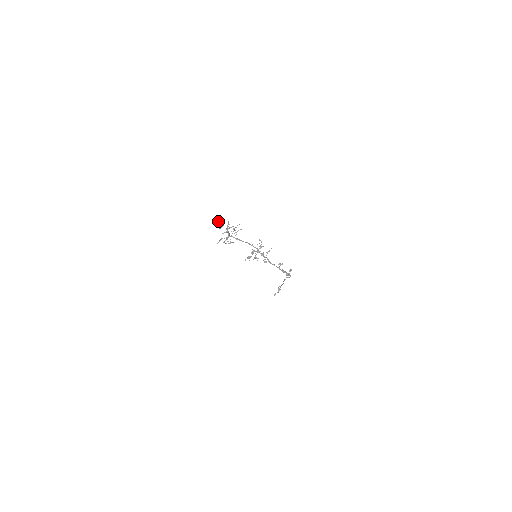
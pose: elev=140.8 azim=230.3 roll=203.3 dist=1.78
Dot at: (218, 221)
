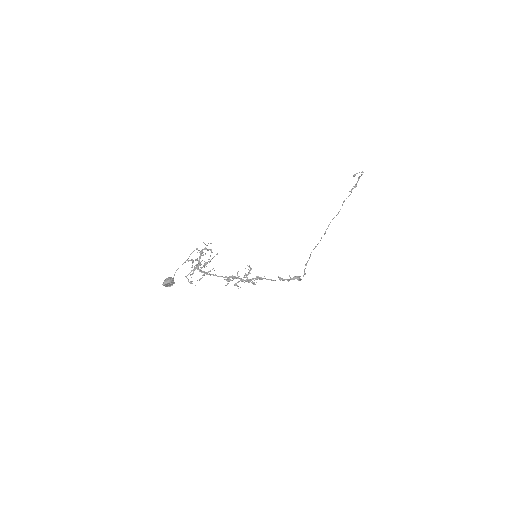
Dot at: (163, 284)
